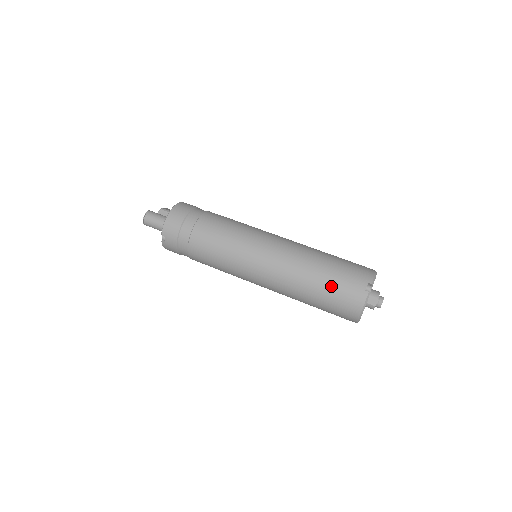
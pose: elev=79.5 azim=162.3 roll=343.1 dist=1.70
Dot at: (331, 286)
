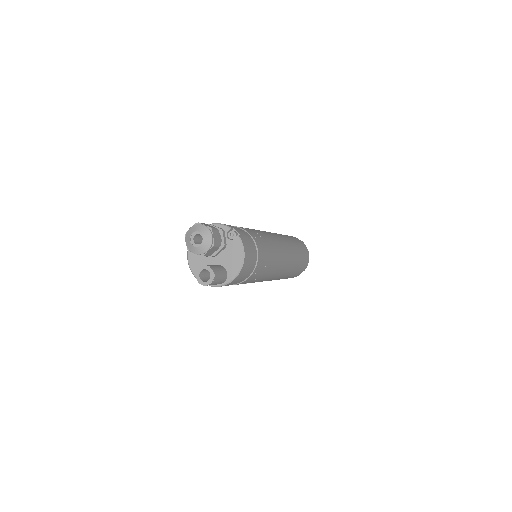
Dot at: occluded
